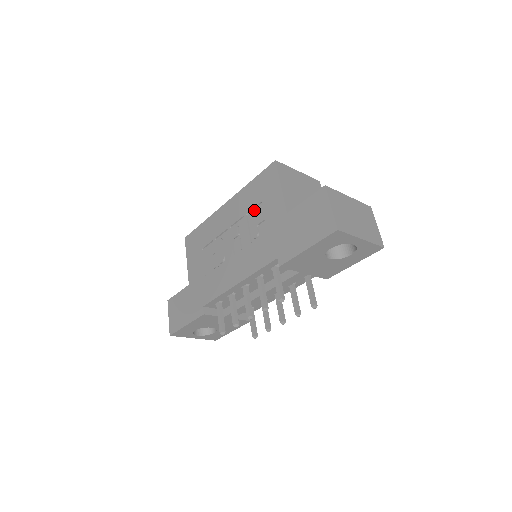
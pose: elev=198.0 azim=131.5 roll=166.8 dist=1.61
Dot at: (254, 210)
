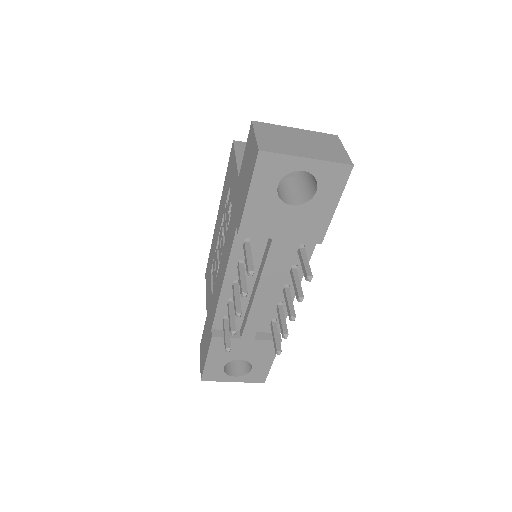
Dot at: (228, 200)
